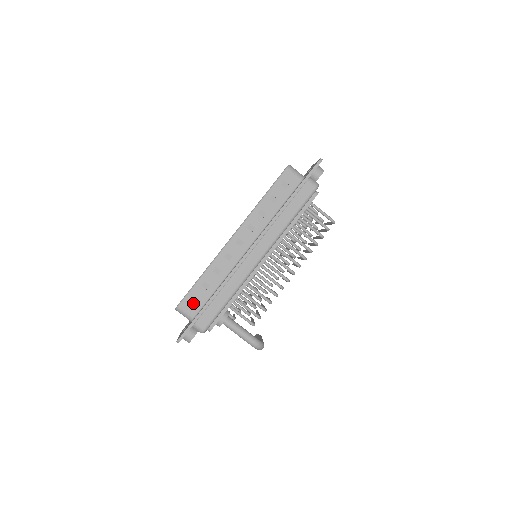
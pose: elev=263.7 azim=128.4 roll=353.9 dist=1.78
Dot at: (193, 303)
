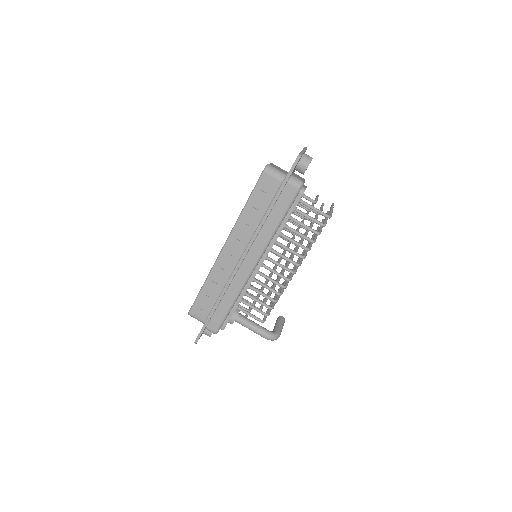
Dot at: (201, 310)
